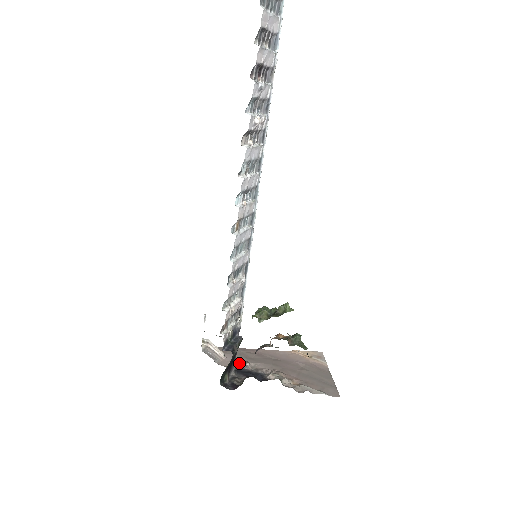
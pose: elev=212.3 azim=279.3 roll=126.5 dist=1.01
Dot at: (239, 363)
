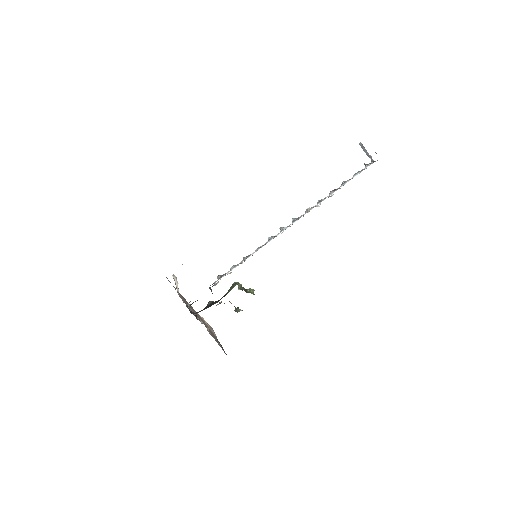
Dot at: (185, 302)
